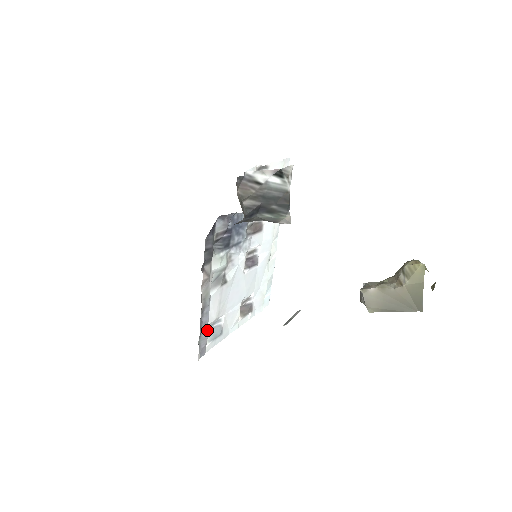
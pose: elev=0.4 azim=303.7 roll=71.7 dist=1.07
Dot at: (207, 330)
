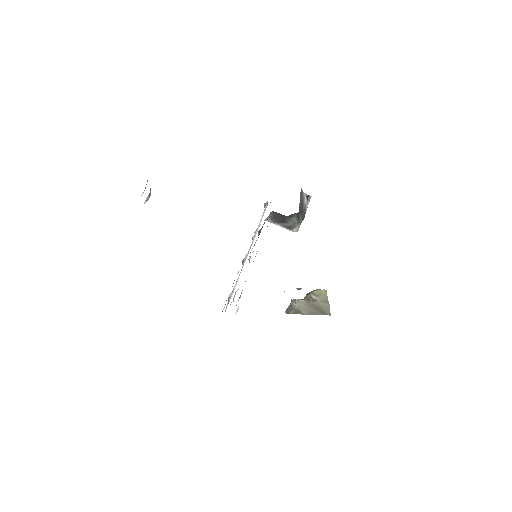
Dot at: occluded
